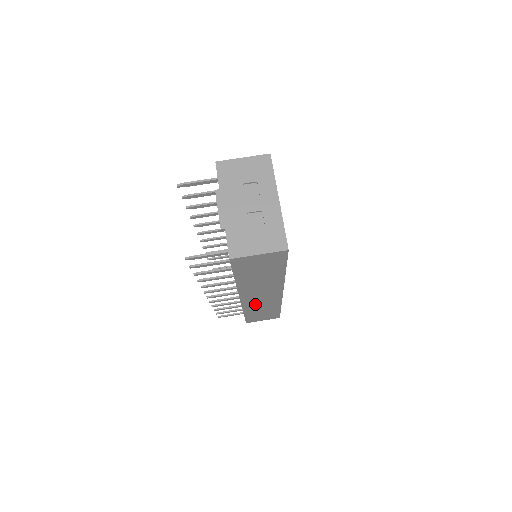
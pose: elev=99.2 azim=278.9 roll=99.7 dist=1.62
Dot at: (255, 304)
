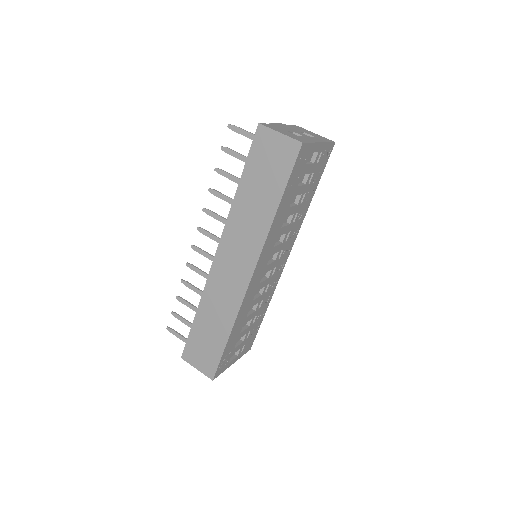
Dot at: (218, 288)
